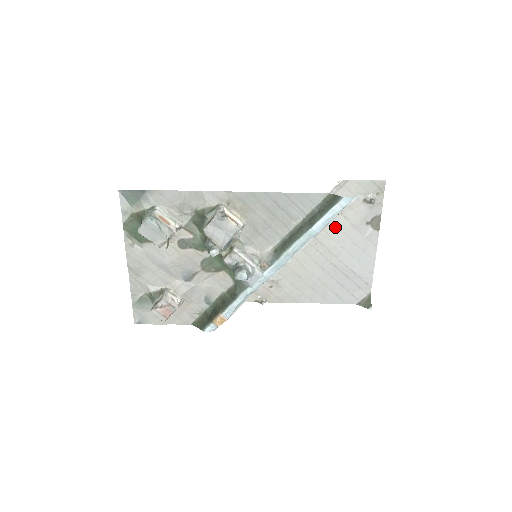
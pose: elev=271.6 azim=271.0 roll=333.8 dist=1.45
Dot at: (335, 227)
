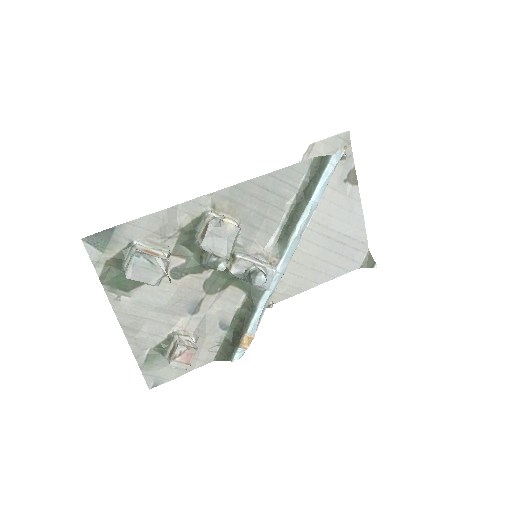
Dot at: occluded
